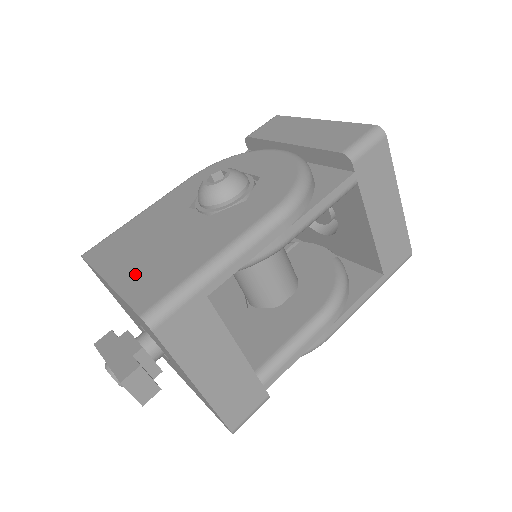
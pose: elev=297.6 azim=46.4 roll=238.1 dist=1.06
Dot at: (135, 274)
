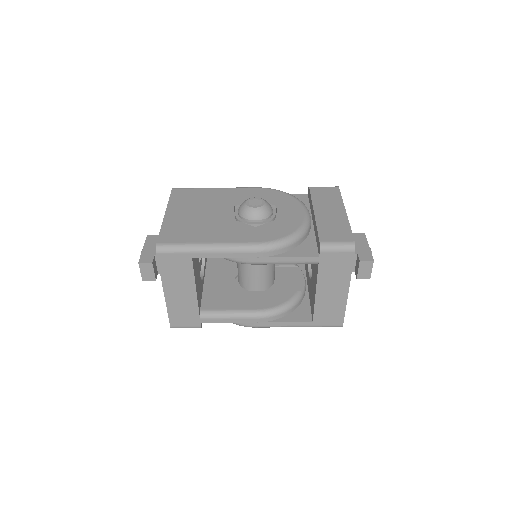
Dot at: (177, 221)
